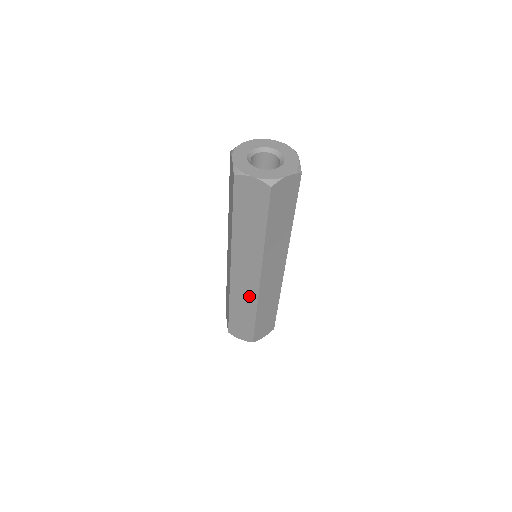
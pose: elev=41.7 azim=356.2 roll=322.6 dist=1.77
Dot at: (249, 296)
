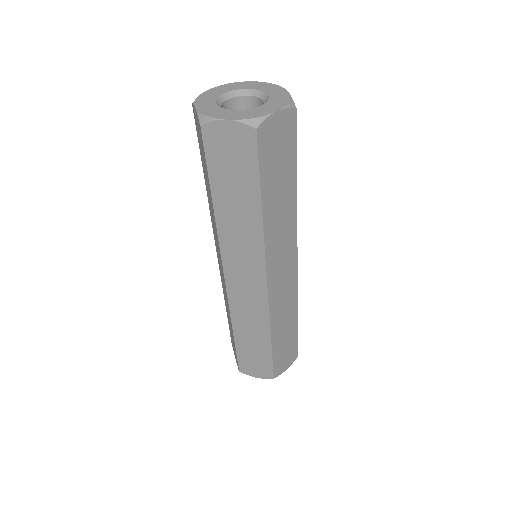
Dot at: occluded
